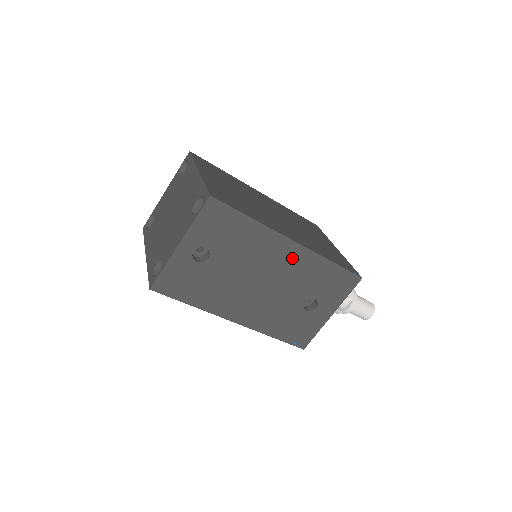
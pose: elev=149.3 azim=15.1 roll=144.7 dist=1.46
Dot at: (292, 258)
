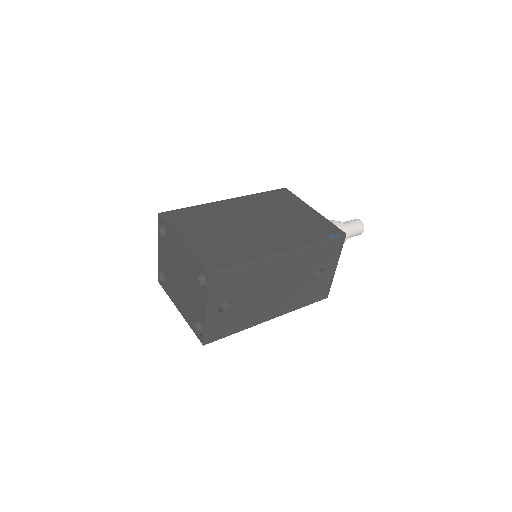
Dot at: (289, 261)
